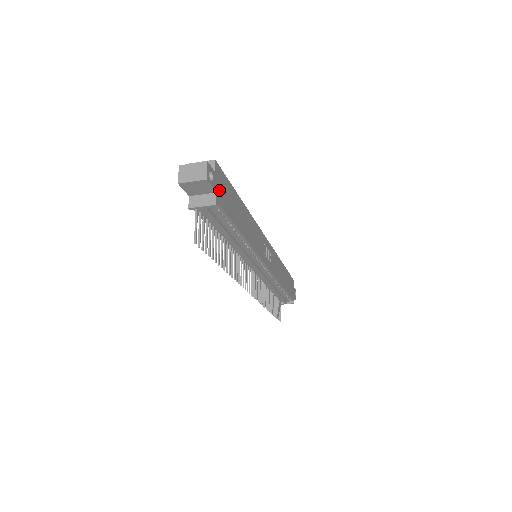
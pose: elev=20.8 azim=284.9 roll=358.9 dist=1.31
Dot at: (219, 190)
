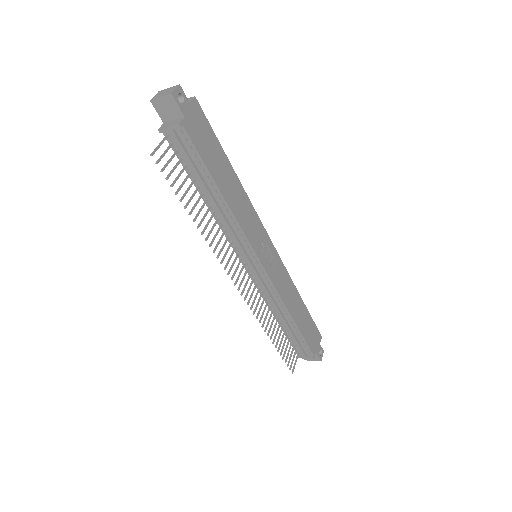
Dot at: (191, 121)
